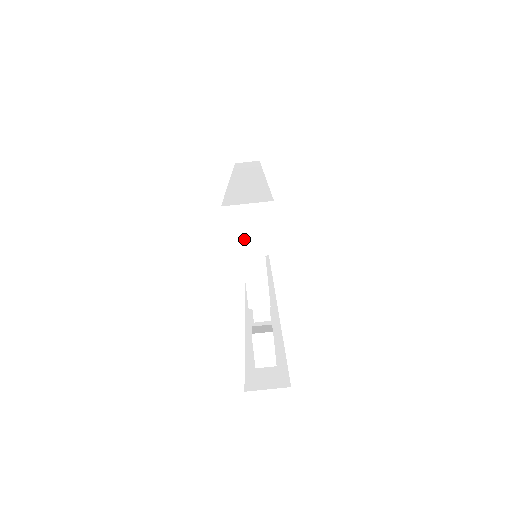
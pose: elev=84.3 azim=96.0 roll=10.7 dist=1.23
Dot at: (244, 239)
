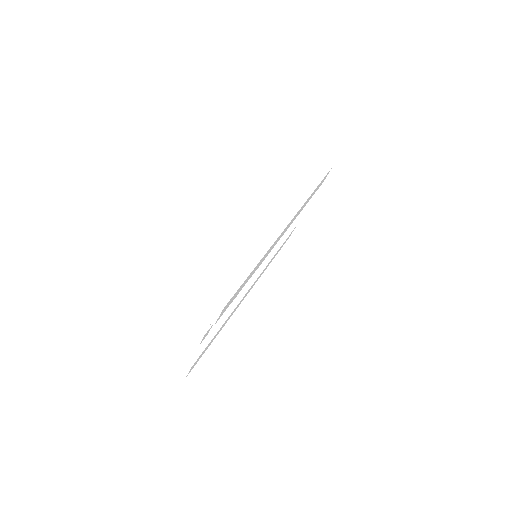
Dot at: (200, 308)
